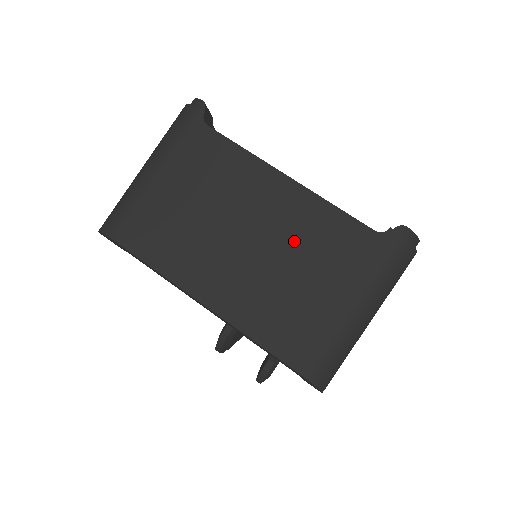
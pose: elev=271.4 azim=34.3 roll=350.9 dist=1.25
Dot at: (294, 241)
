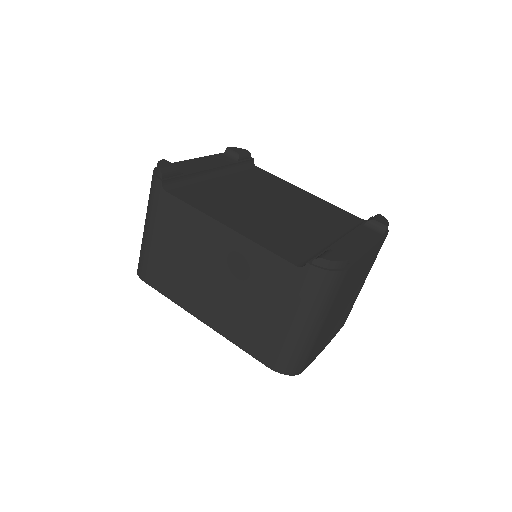
Dot at: (244, 277)
